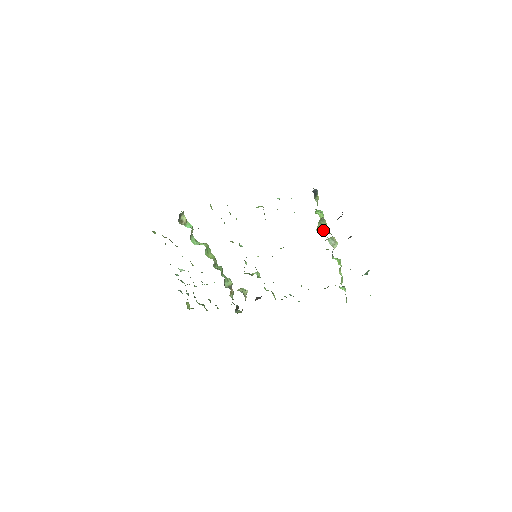
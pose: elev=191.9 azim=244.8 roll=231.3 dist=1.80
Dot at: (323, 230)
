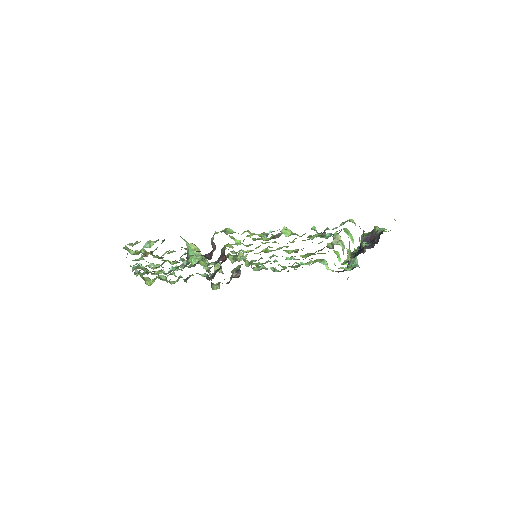
Dot at: (347, 251)
